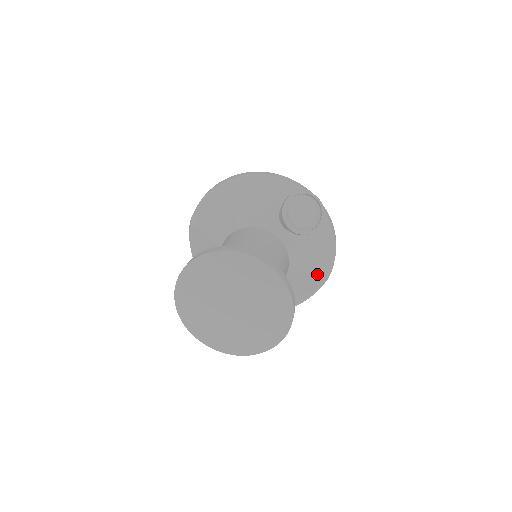
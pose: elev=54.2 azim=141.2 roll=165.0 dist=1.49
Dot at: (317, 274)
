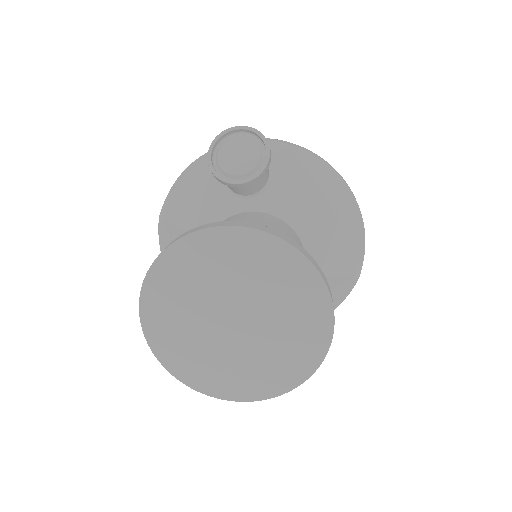
Dot at: (339, 212)
